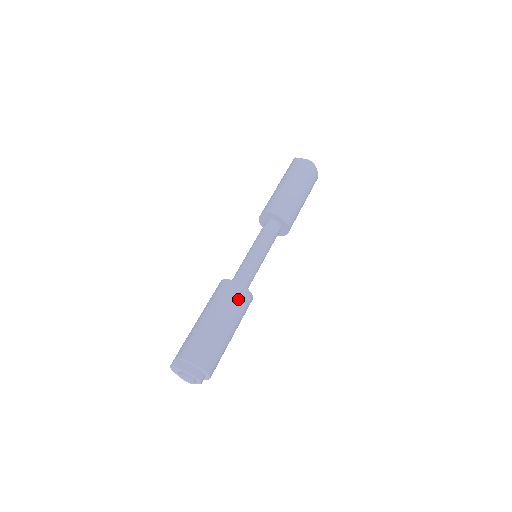
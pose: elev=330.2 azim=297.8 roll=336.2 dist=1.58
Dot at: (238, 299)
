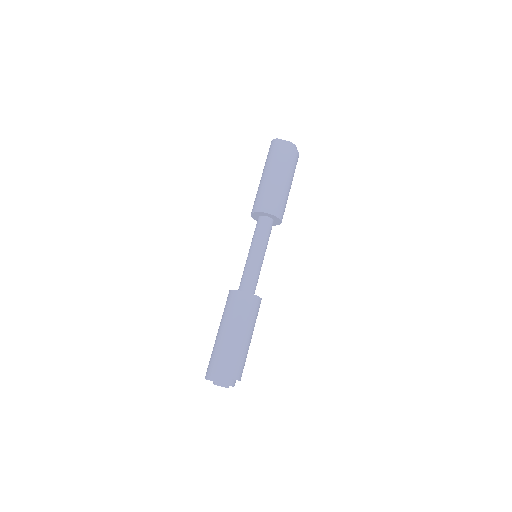
Dot at: (253, 309)
